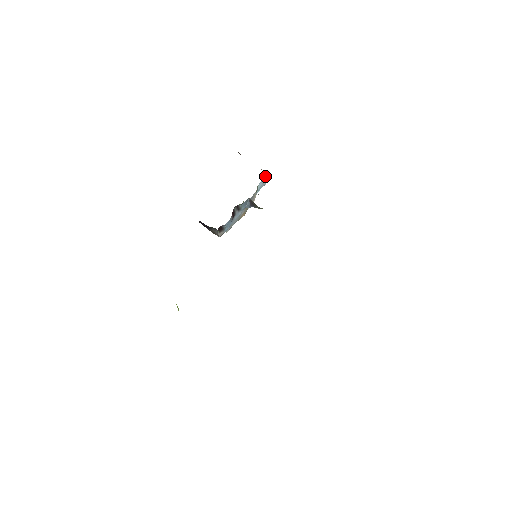
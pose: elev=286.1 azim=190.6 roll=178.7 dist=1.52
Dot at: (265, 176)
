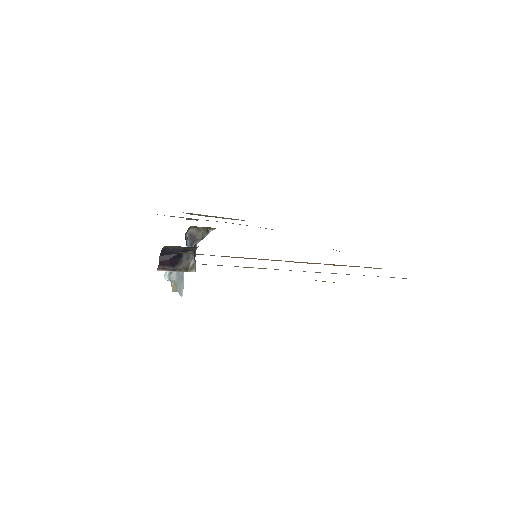
Dot at: occluded
